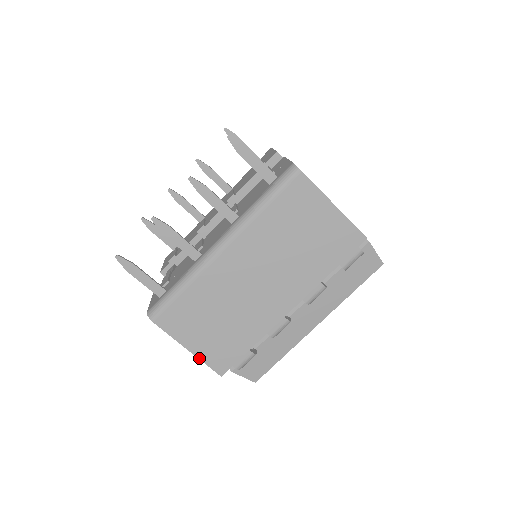
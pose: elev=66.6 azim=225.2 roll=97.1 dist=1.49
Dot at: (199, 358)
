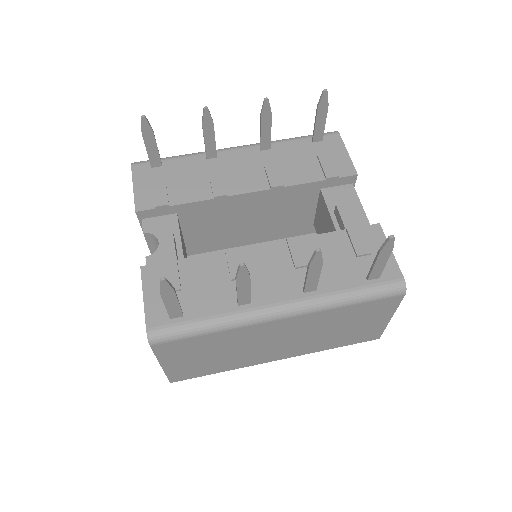
Dot at: (165, 372)
